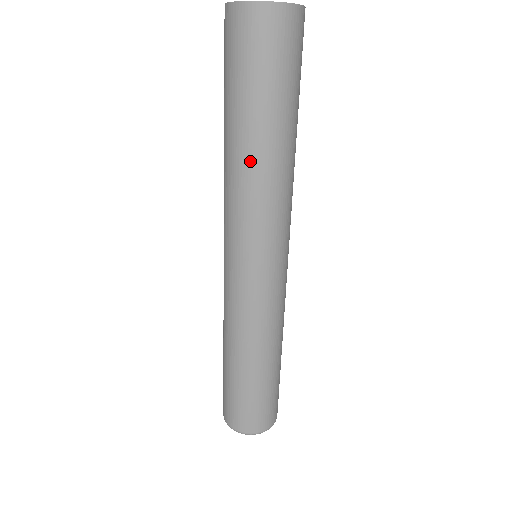
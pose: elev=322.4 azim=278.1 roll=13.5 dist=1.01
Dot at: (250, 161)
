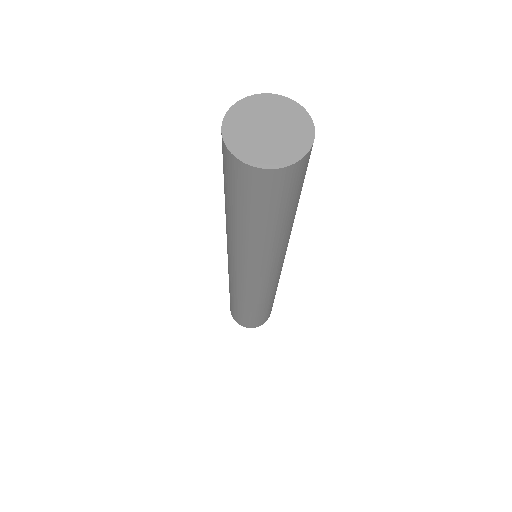
Dot at: (250, 243)
